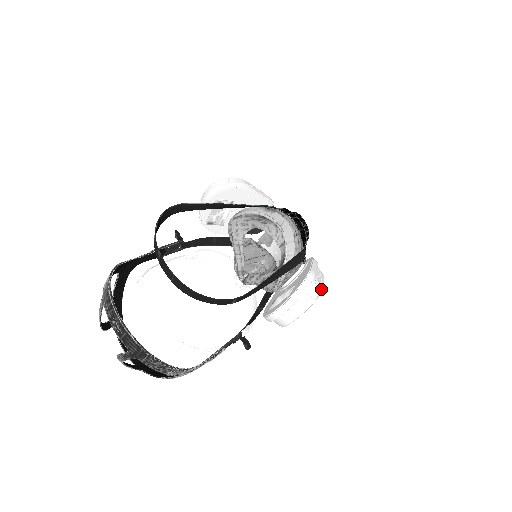
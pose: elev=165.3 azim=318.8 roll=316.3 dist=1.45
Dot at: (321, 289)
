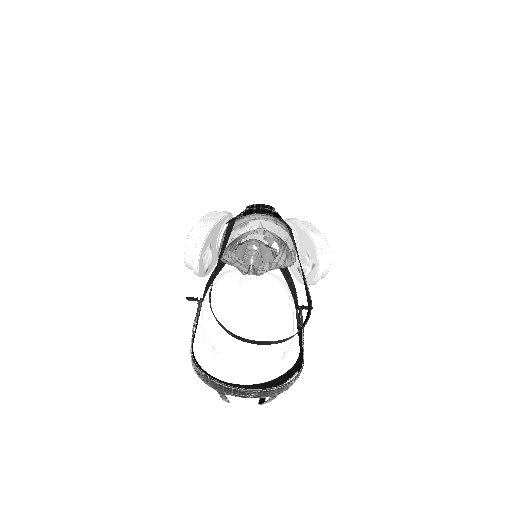
Dot at: (323, 235)
